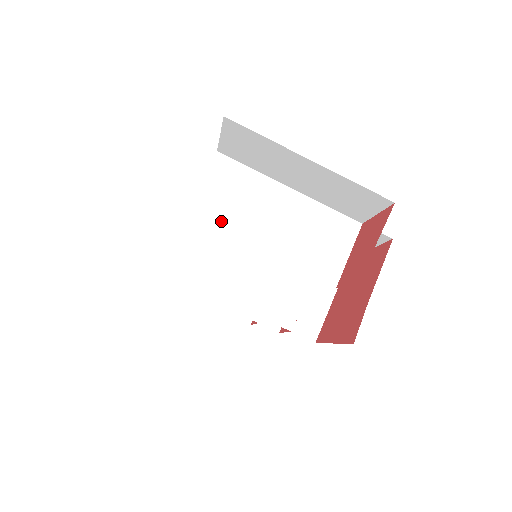
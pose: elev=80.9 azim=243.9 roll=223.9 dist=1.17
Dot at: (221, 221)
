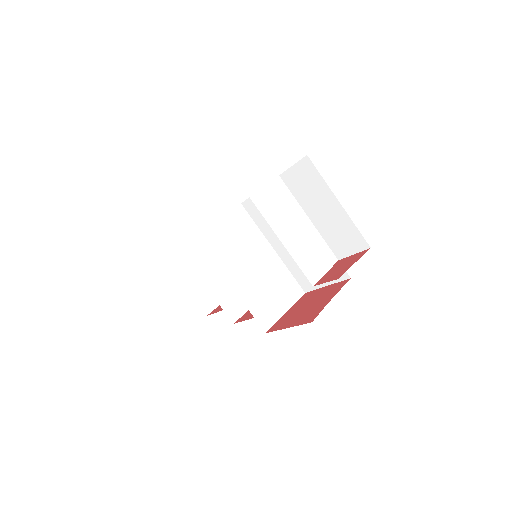
Dot at: (267, 213)
